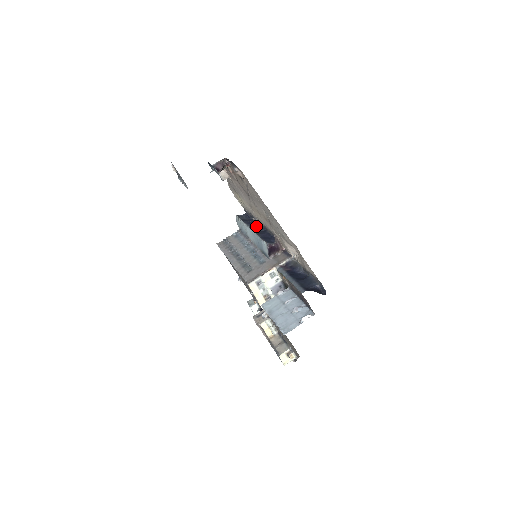
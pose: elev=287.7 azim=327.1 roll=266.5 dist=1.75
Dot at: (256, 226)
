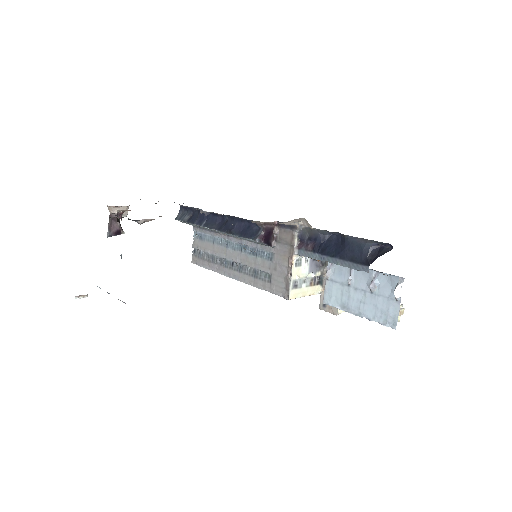
Dot at: (213, 218)
